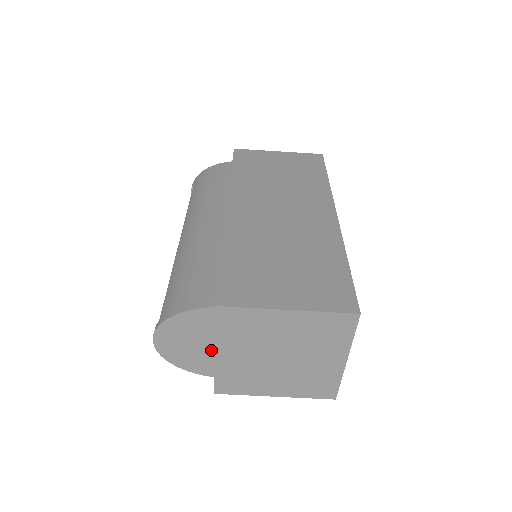
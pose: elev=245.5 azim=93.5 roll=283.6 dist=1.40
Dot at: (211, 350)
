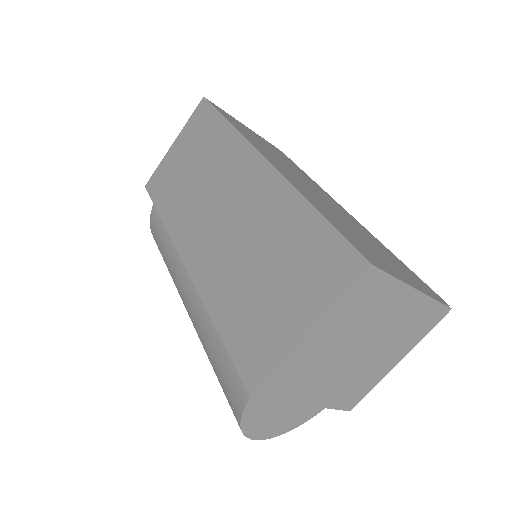
Dot at: occluded
